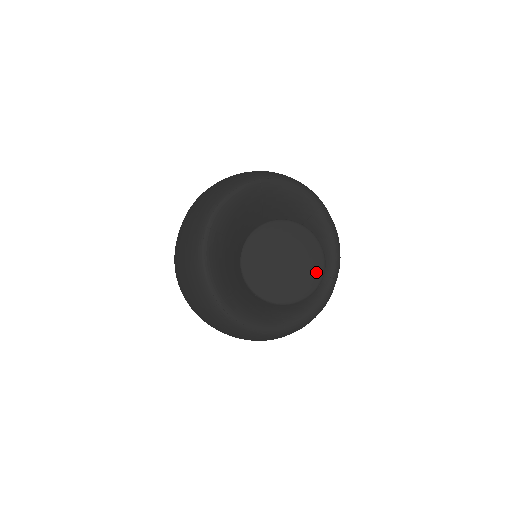
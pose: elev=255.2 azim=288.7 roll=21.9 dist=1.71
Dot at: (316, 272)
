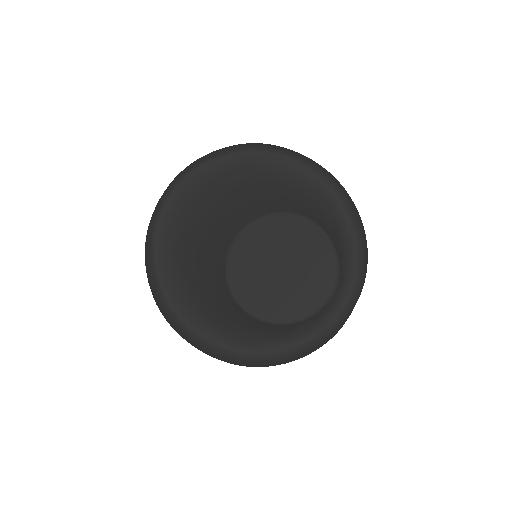
Dot at: (322, 288)
